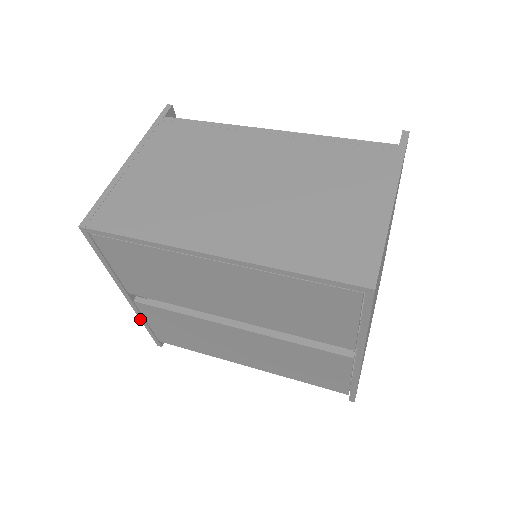
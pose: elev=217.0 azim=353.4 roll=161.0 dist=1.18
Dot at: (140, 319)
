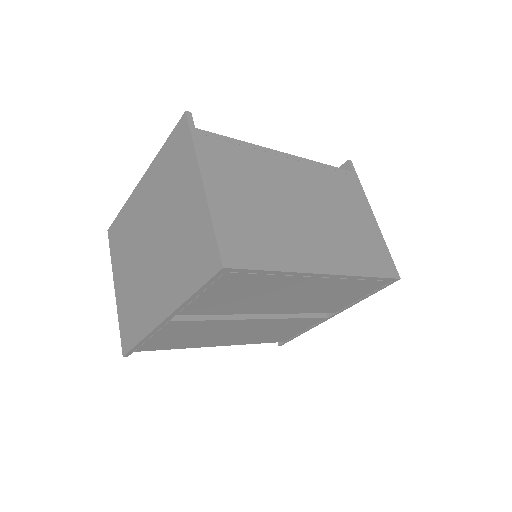
Dot at: (146, 336)
